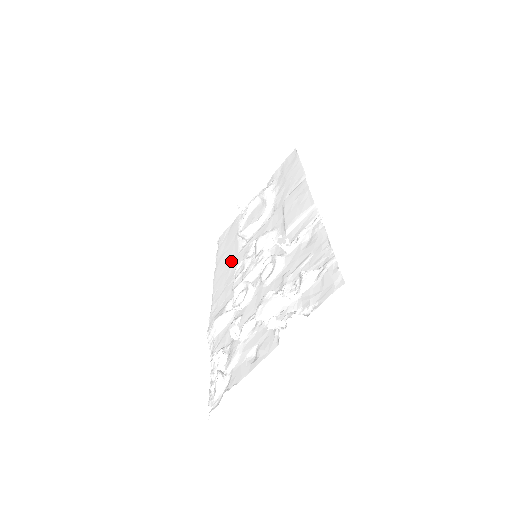
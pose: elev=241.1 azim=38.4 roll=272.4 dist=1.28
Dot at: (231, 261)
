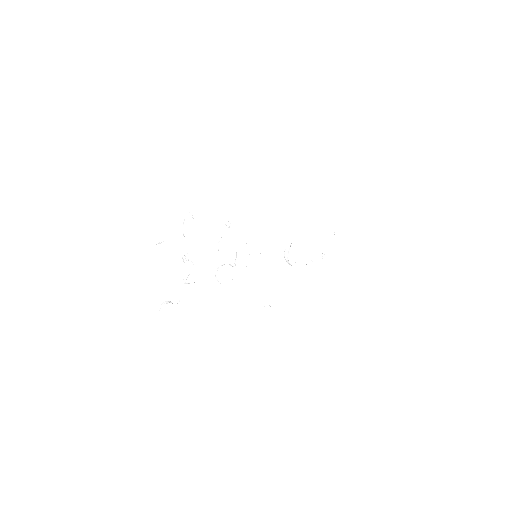
Dot at: occluded
